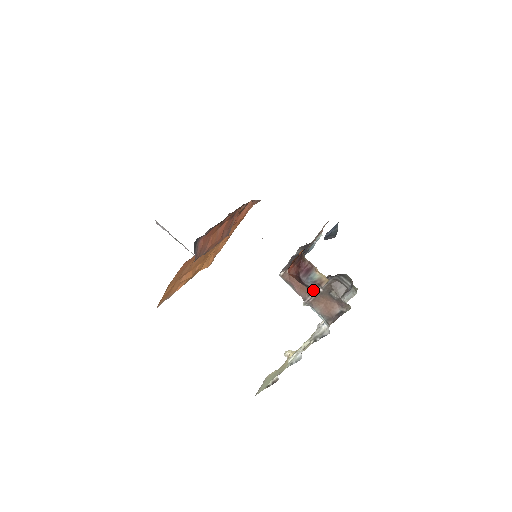
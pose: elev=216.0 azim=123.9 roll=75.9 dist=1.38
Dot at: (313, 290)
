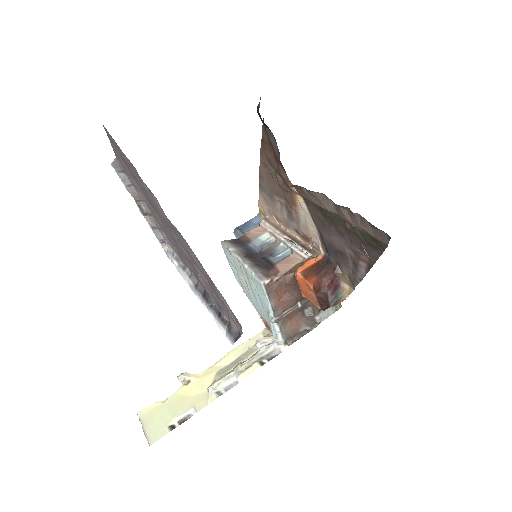
Dot at: (292, 305)
